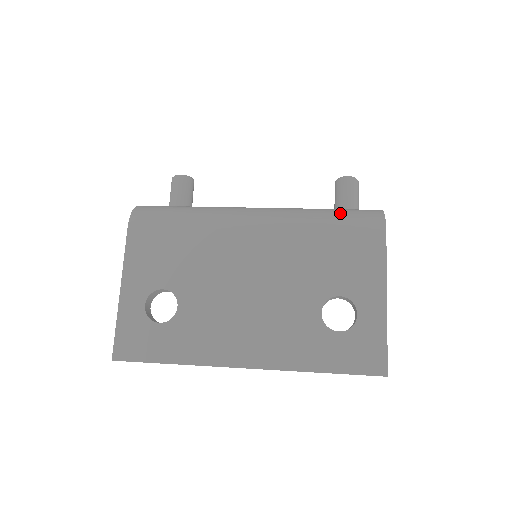
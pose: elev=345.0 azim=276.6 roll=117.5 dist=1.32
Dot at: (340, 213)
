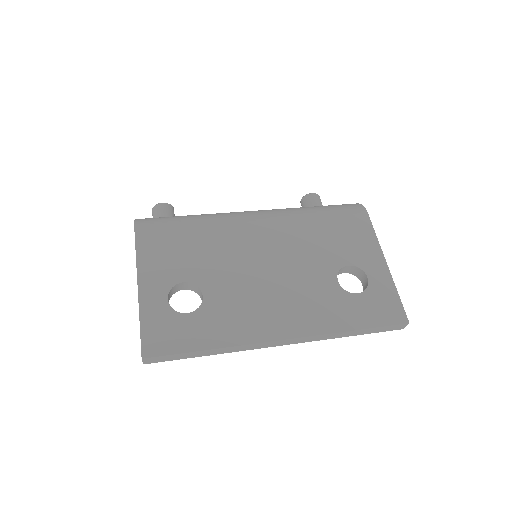
Dot at: (326, 206)
